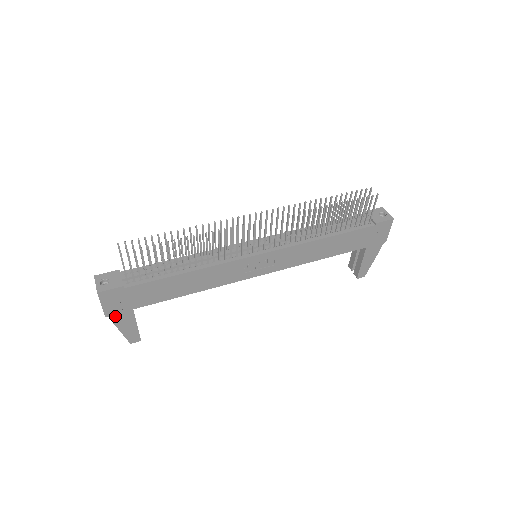
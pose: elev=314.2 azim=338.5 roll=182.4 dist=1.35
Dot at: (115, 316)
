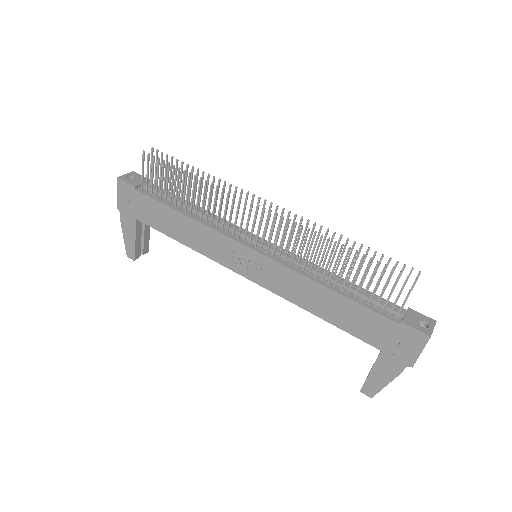
Dot at: (123, 215)
